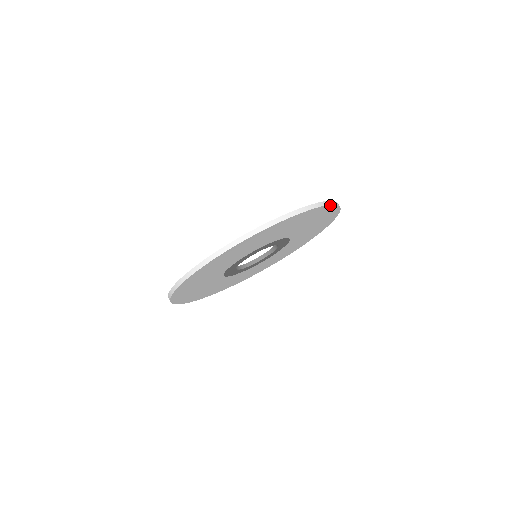
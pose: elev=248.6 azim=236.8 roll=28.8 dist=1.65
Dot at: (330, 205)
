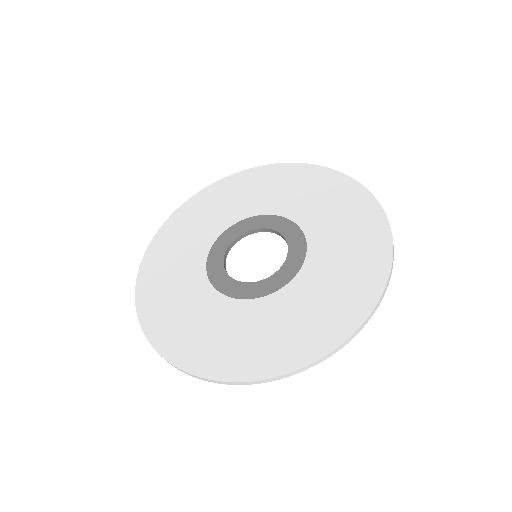
Dot at: (386, 286)
